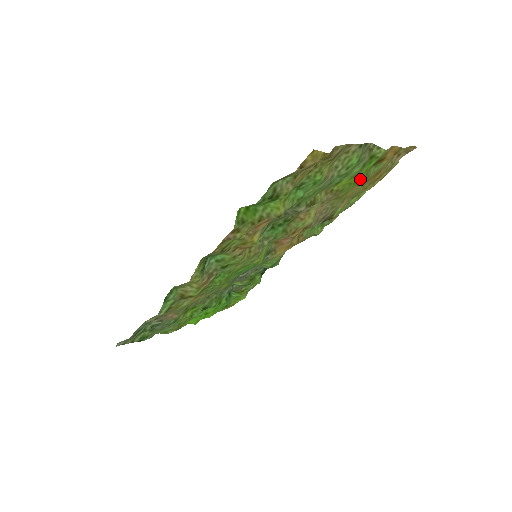
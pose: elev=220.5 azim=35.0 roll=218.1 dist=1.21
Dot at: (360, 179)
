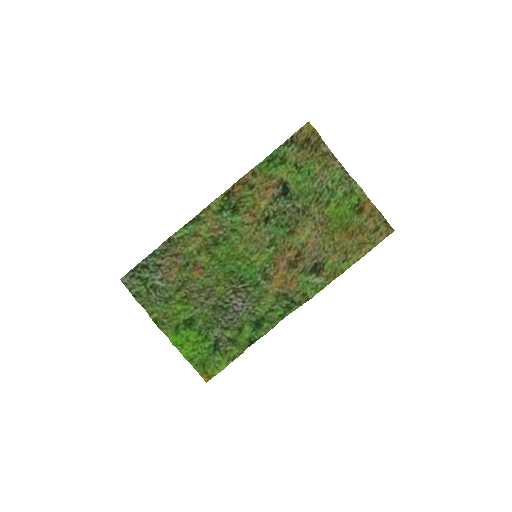
Dot at: (345, 216)
